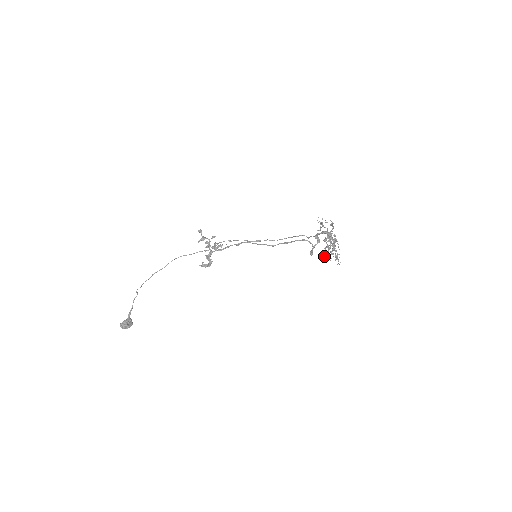
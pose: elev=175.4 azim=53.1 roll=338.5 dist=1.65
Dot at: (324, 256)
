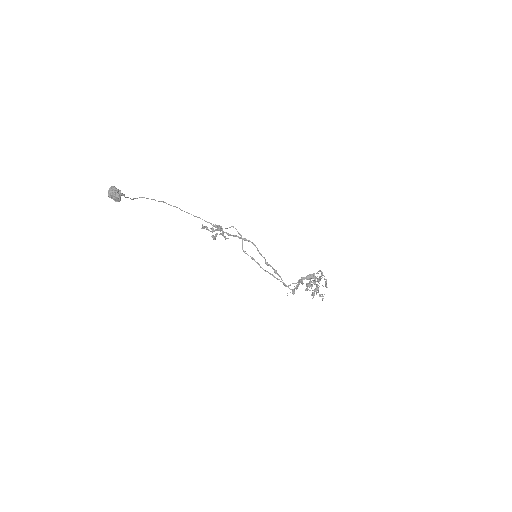
Dot at: (317, 278)
